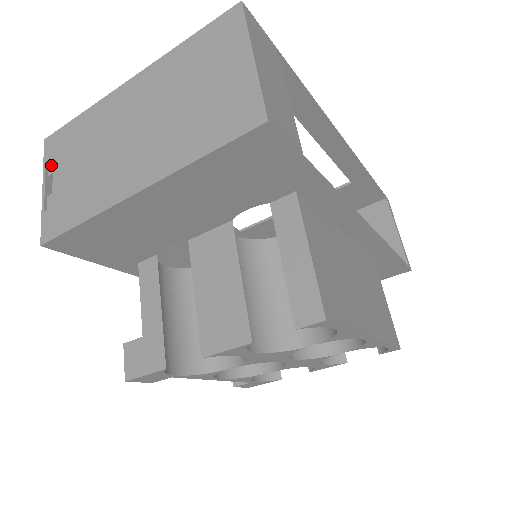
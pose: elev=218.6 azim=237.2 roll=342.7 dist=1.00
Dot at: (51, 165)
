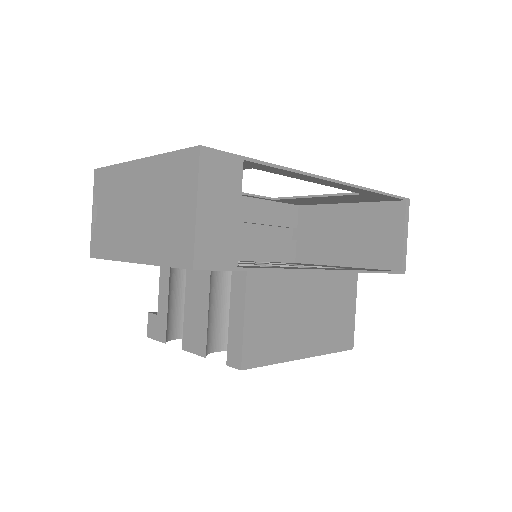
Dot at: (97, 197)
